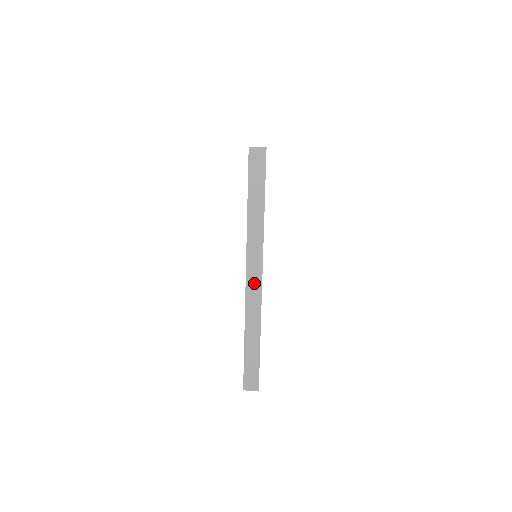
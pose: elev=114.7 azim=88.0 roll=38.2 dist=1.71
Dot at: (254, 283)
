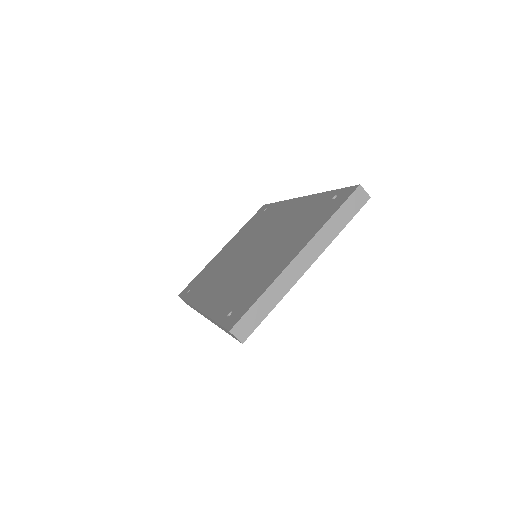
Dot at: (201, 313)
